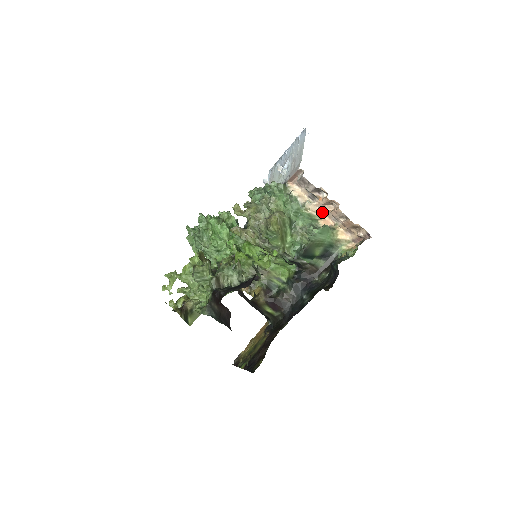
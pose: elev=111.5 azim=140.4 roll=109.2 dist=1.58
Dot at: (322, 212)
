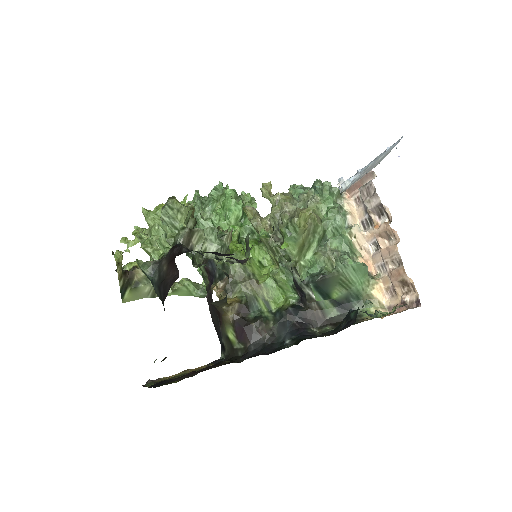
Dot at: (368, 251)
